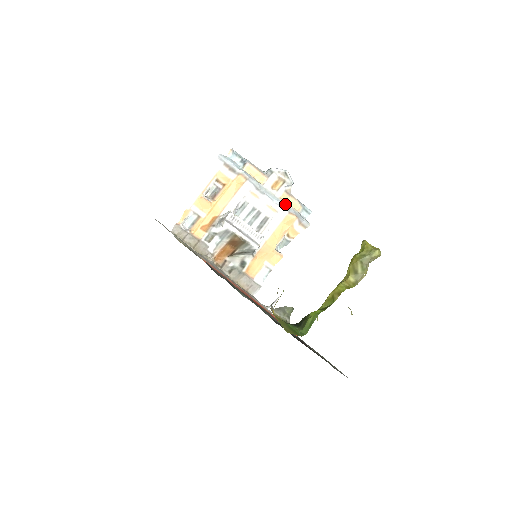
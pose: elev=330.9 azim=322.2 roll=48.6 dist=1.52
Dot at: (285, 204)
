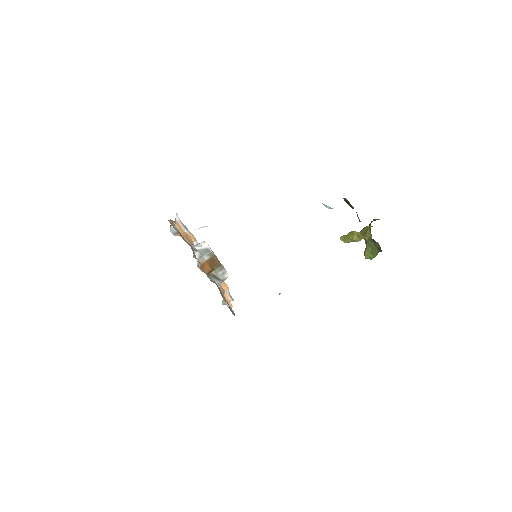
Dot at: occluded
